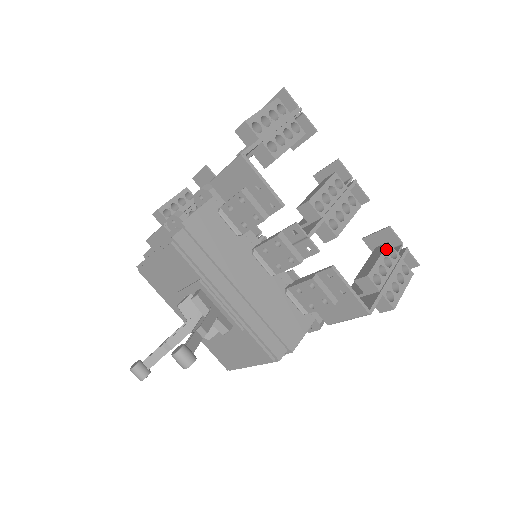
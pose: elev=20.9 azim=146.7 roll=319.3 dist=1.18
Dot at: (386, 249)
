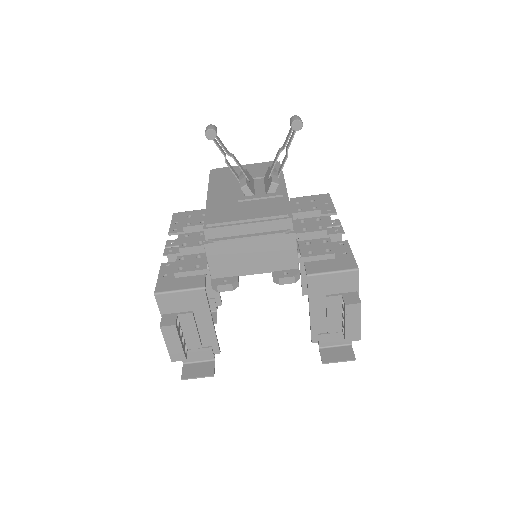
Dot at: occluded
